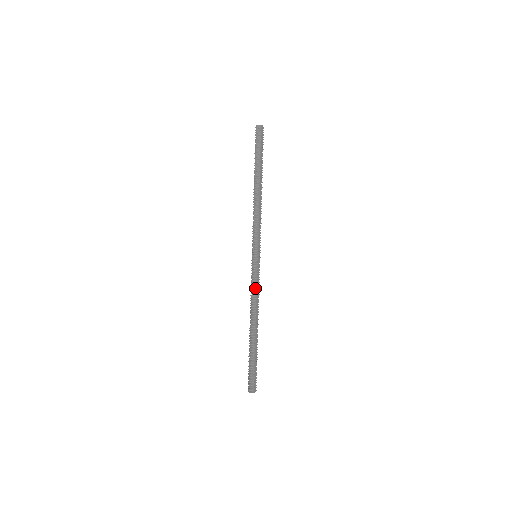
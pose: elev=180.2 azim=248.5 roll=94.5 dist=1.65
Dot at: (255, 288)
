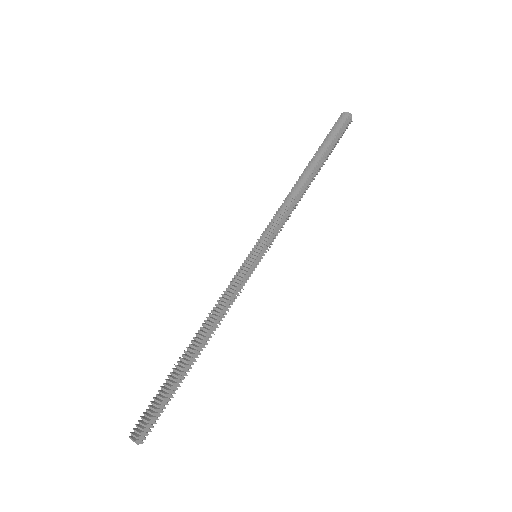
Dot at: (229, 293)
